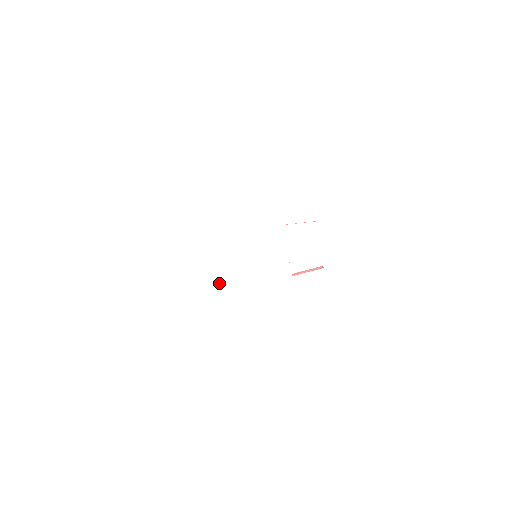
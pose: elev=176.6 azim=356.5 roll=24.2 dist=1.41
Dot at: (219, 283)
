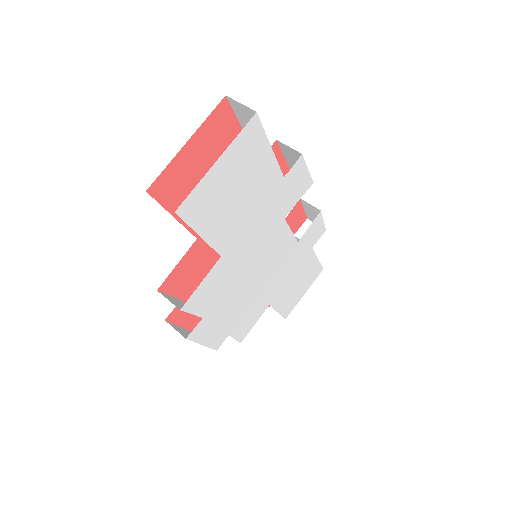
Dot at: (242, 311)
